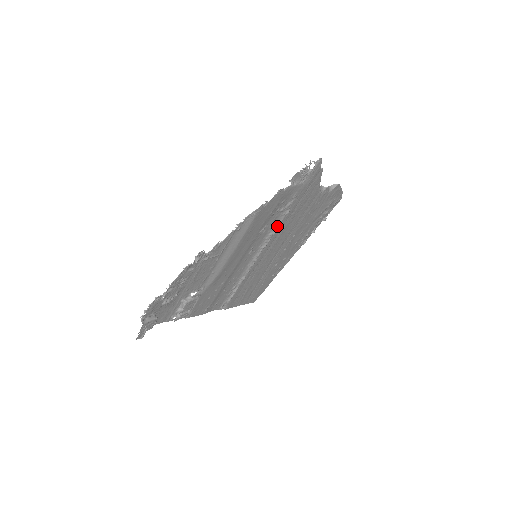
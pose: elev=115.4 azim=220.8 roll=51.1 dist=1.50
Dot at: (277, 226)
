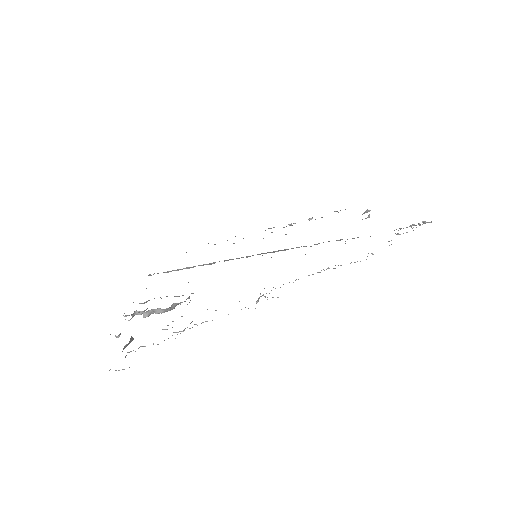
Dot at: occluded
